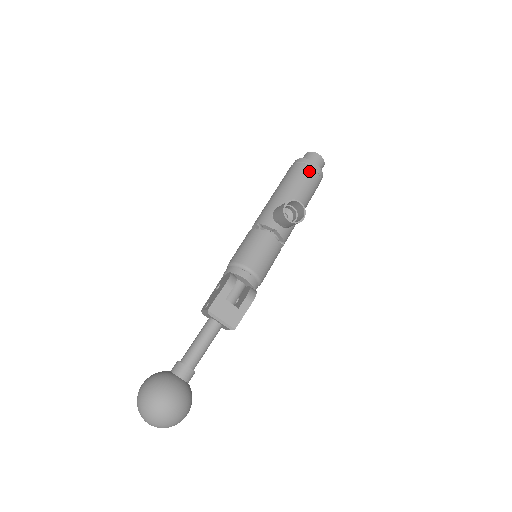
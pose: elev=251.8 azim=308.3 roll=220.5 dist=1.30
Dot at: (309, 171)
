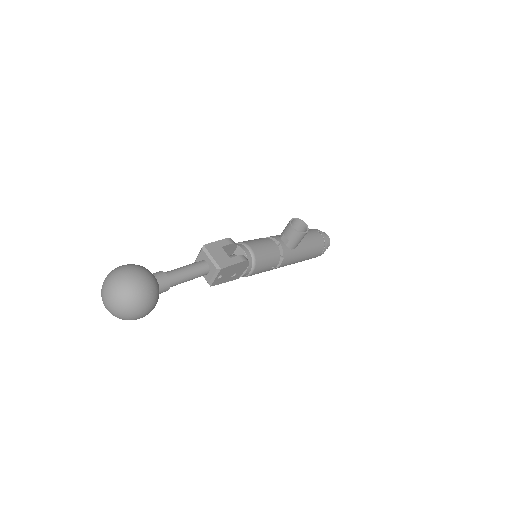
Dot at: (316, 233)
